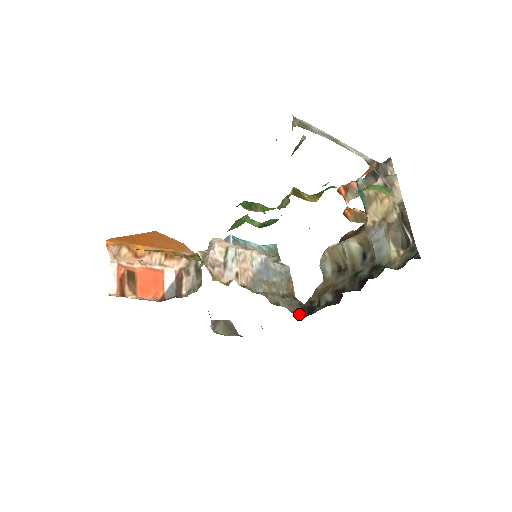
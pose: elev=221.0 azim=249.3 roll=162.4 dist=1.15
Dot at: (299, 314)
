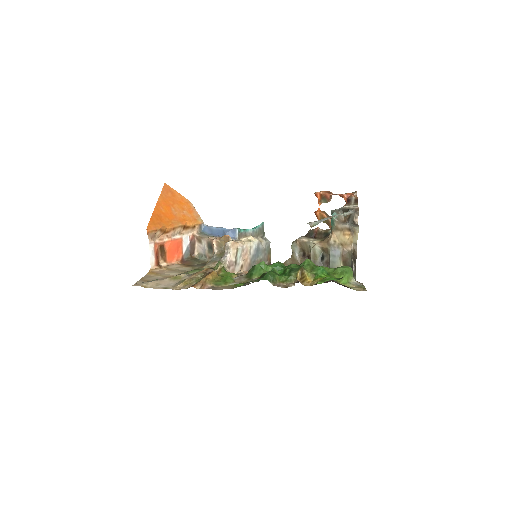
Dot at: occluded
